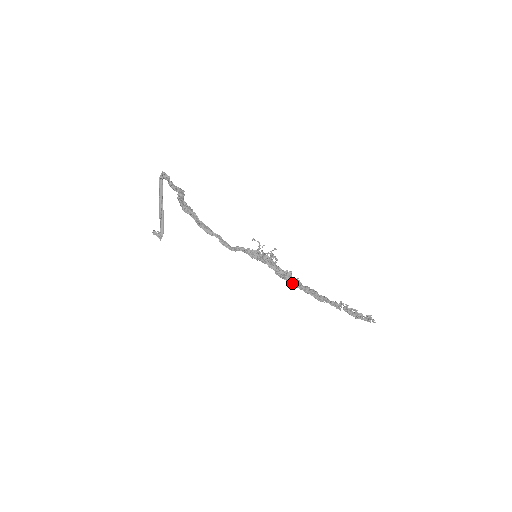
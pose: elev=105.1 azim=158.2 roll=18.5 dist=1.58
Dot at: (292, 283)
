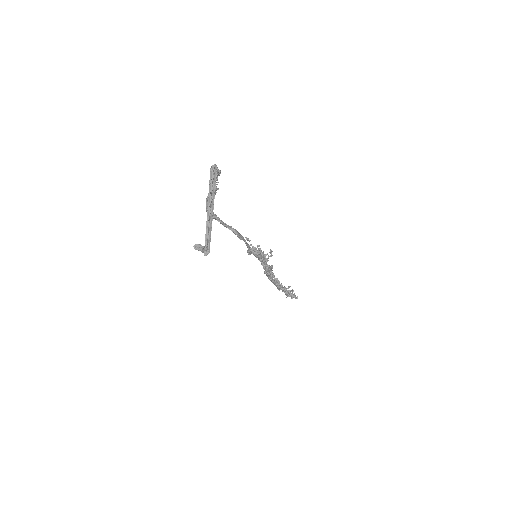
Dot at: (271, 277)
